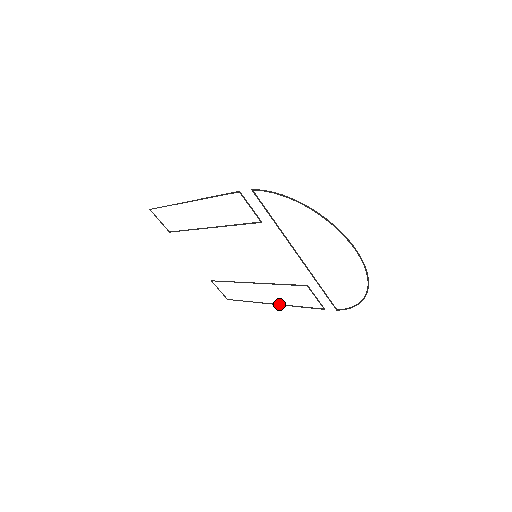
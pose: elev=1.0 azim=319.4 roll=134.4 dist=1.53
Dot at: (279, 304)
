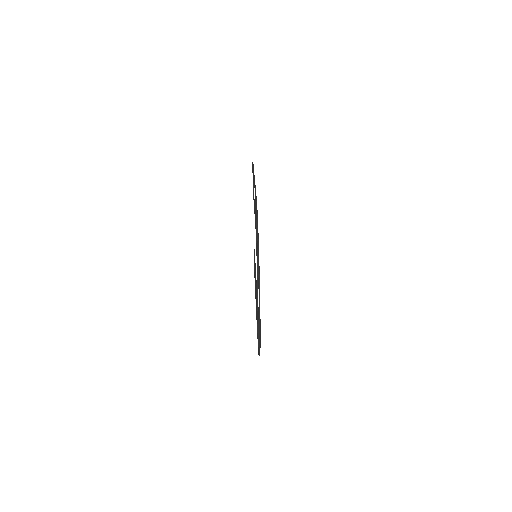
Dot at: (256, 306)
